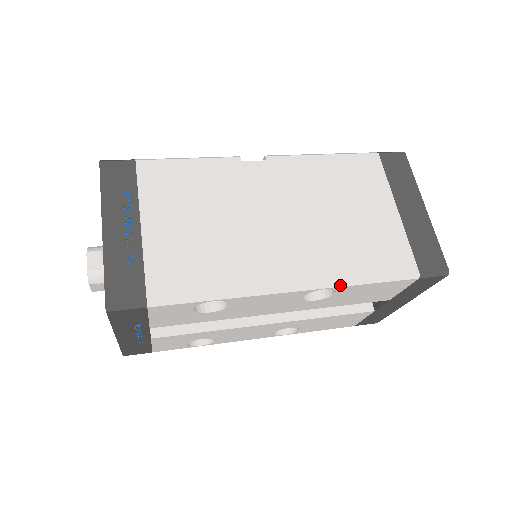
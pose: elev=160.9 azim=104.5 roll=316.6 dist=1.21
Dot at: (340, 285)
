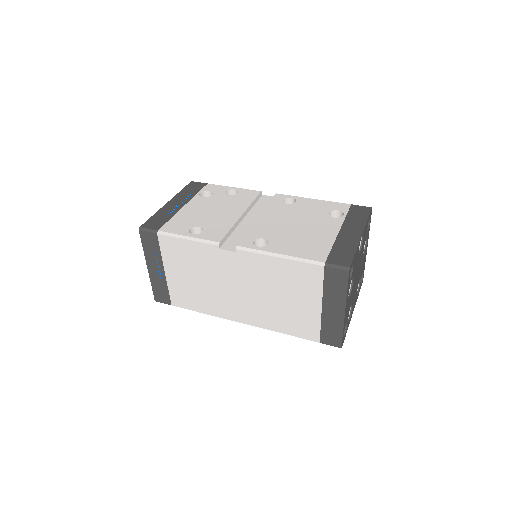
Dot at: occluded
